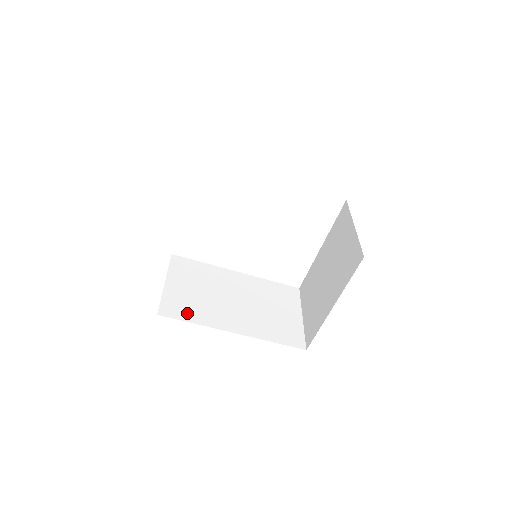
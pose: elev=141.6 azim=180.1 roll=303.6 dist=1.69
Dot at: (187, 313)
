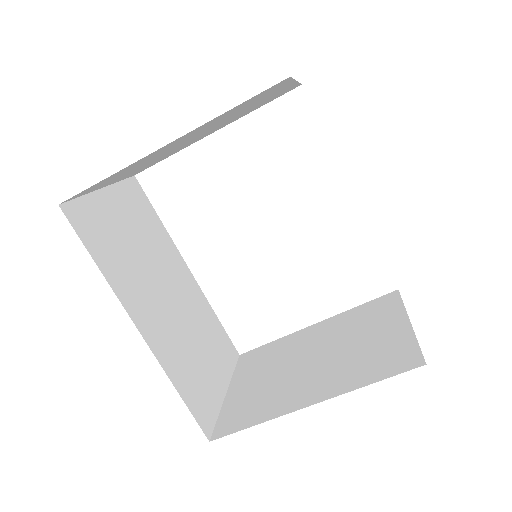
Dot at: (100, 246)
